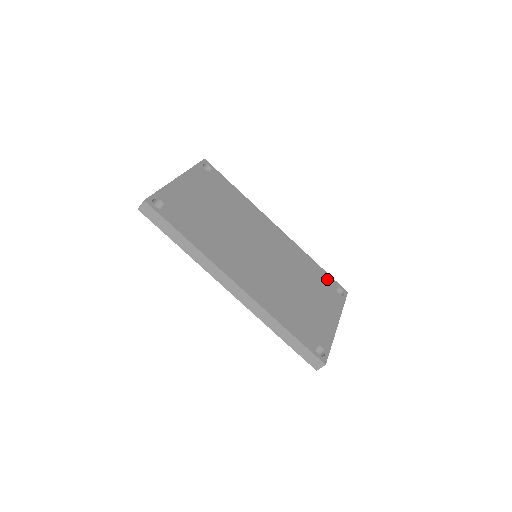
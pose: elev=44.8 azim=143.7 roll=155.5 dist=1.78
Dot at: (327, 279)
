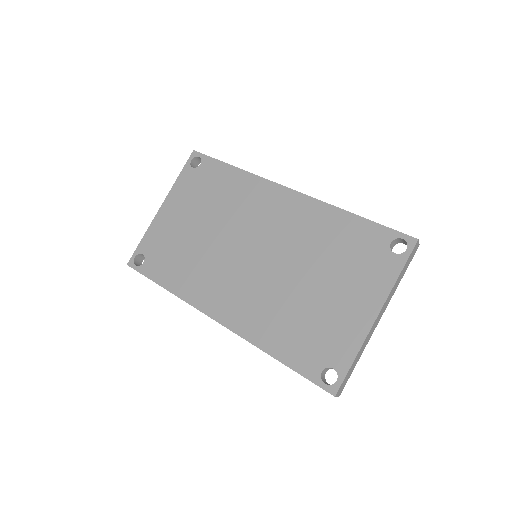
Dot at: (372, 236)
